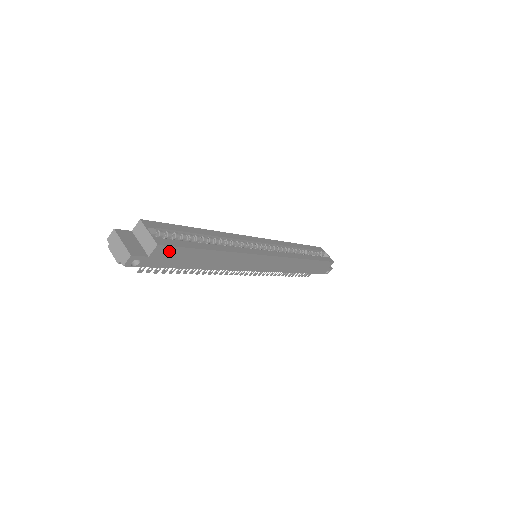
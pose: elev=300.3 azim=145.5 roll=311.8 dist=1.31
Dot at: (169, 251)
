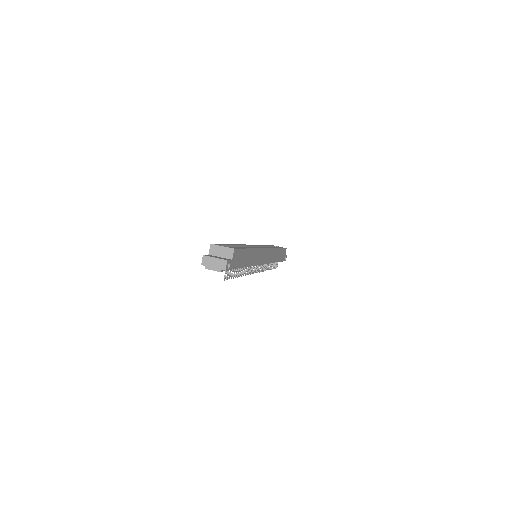
Dot at: (237, 253)
